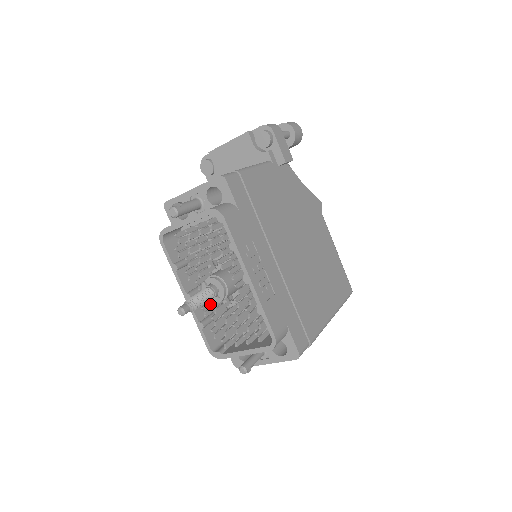
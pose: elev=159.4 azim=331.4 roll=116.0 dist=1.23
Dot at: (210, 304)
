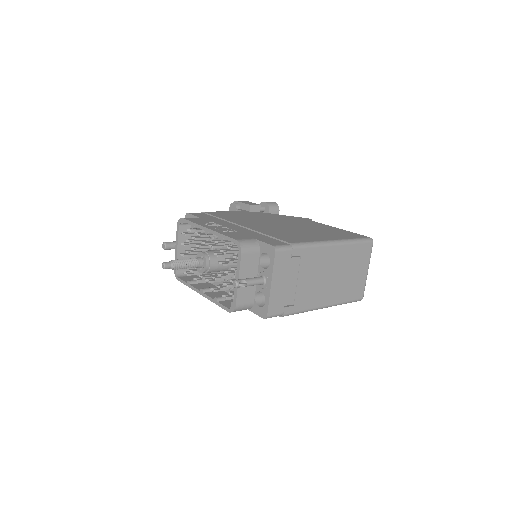
Dot at: occluded
